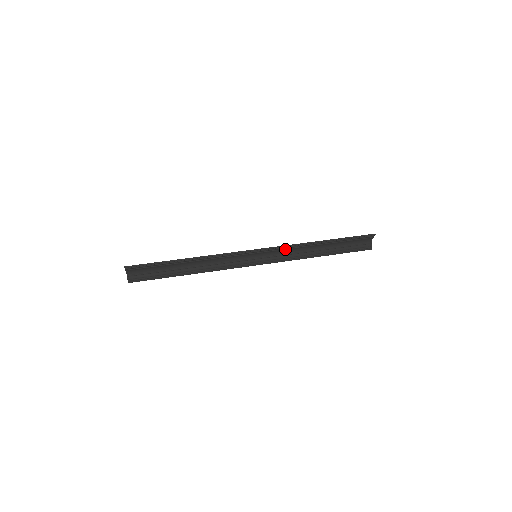
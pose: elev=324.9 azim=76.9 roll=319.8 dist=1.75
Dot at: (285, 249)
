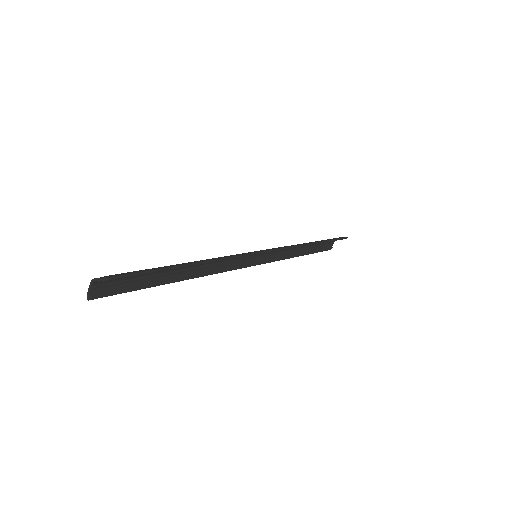
Dot at: occluded
